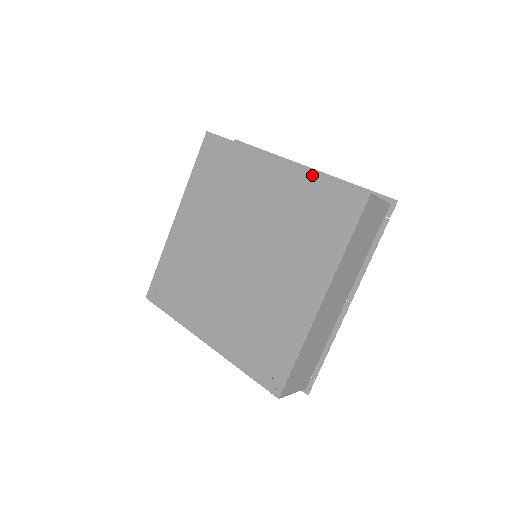
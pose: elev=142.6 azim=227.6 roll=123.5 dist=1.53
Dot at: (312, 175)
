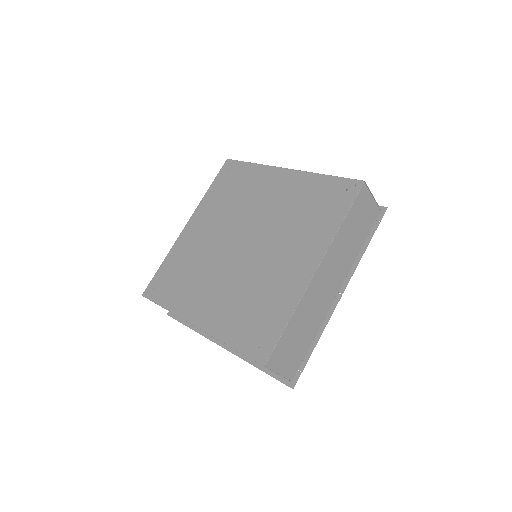
Dot at: (315, 175)
